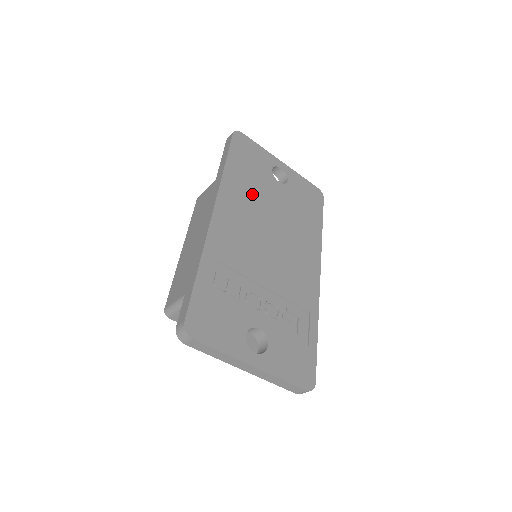
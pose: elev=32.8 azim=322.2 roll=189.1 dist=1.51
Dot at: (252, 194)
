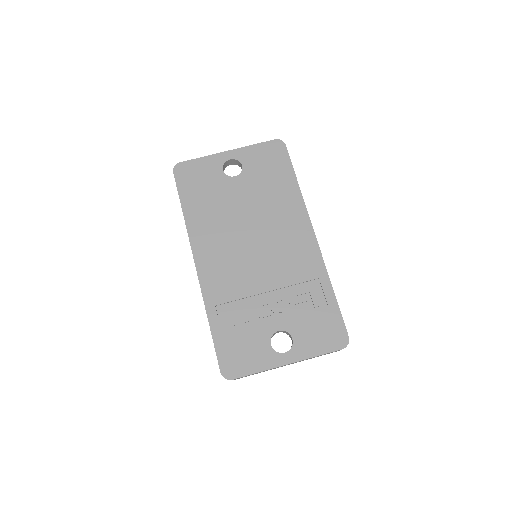
Dot at: (217, 216)
